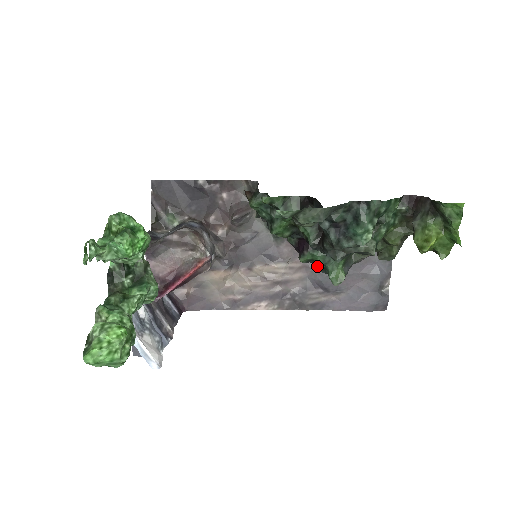
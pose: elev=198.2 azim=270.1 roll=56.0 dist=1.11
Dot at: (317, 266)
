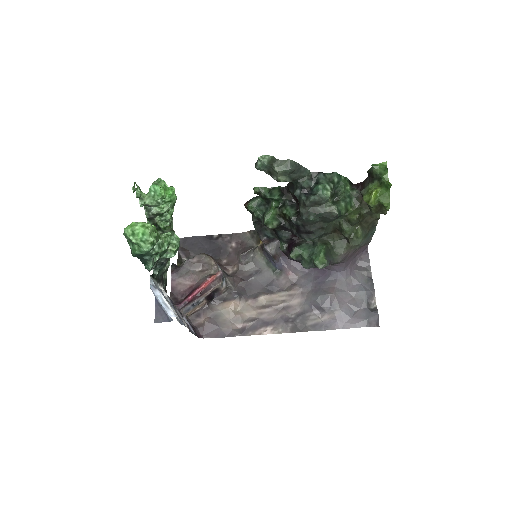
Dot at: (305, 262)
